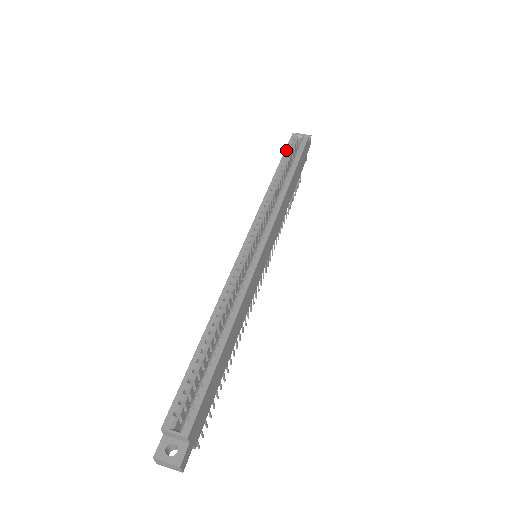
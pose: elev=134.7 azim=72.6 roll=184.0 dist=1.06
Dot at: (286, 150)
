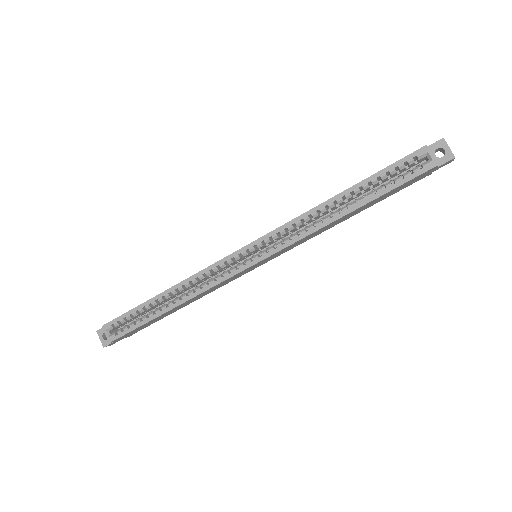
Dot at: (389, 167)
